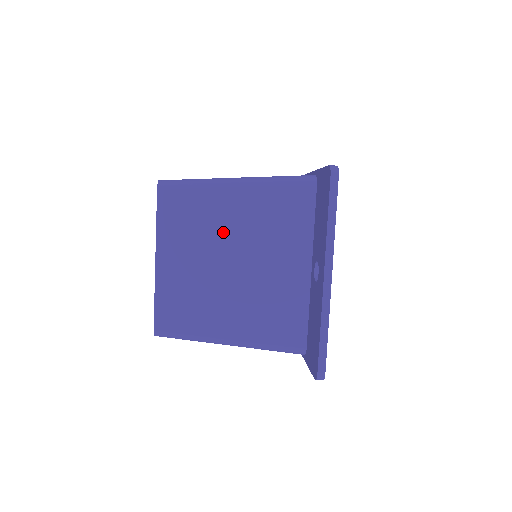
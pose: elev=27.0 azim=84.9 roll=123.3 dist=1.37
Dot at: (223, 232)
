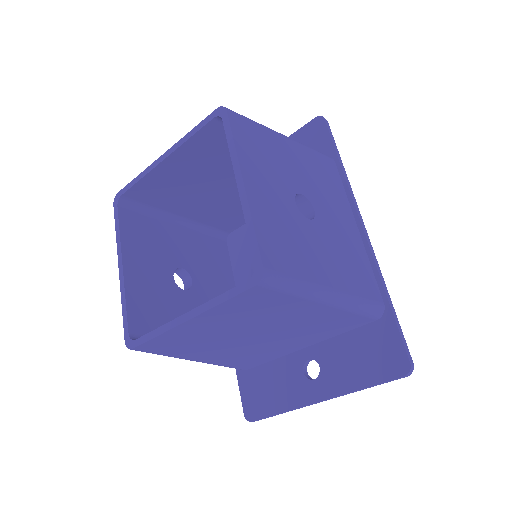
Dot at: (274, 322)
